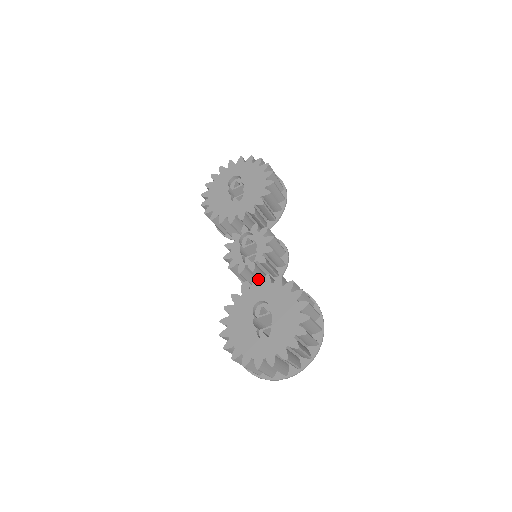
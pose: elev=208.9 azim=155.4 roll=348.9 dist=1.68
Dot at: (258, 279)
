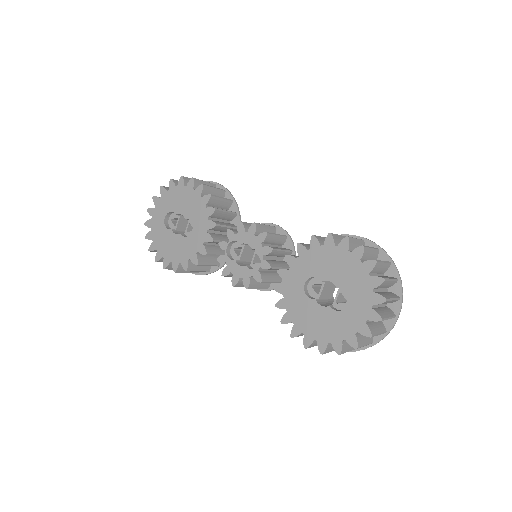
Dot at: occluded
